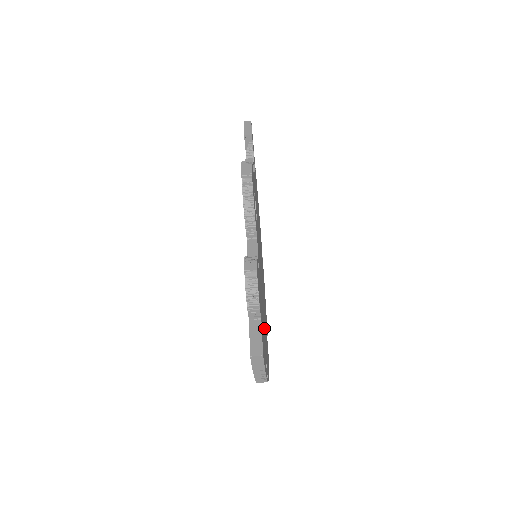
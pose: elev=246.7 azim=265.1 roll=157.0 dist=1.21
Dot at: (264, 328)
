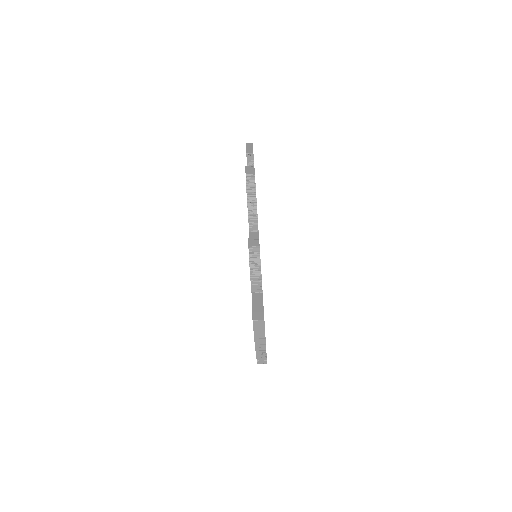
Dot at: occluded
